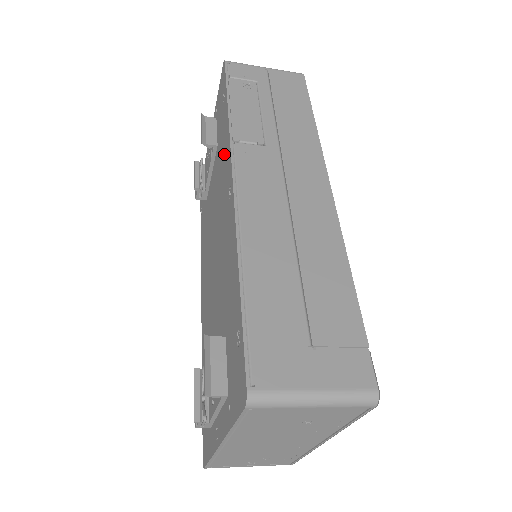
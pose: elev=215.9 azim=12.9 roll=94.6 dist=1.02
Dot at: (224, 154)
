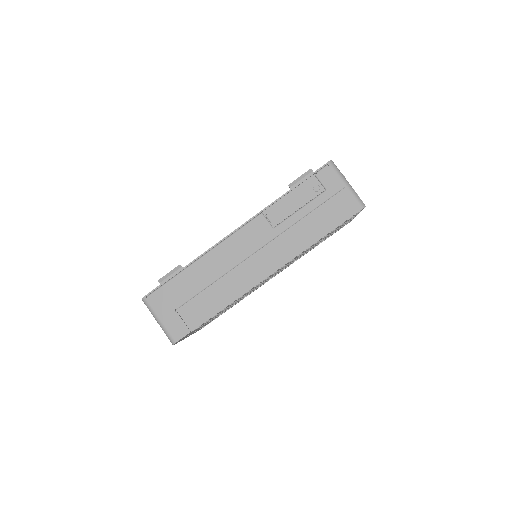
Dot at: occluded
